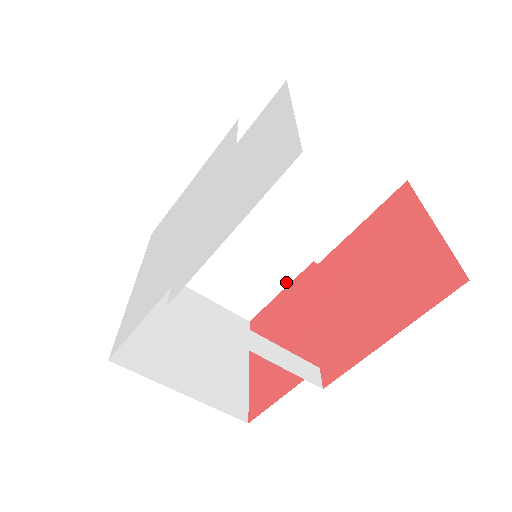
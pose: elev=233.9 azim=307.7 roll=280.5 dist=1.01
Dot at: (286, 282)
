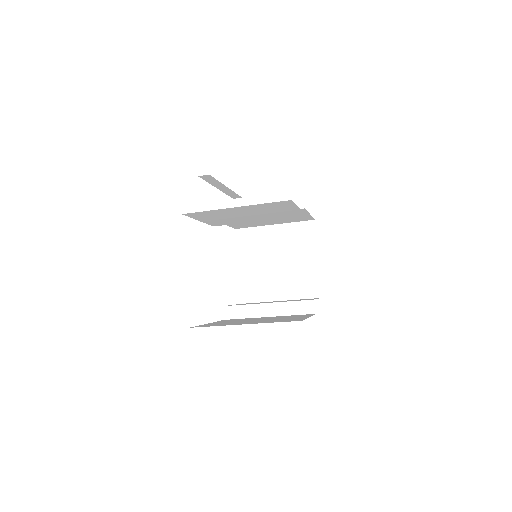
Dot at: (306, 213)
